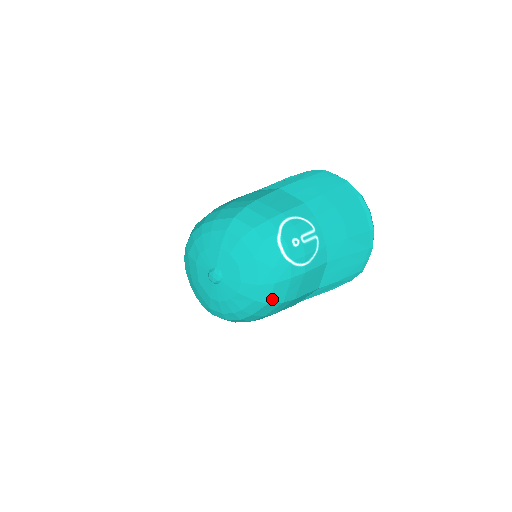
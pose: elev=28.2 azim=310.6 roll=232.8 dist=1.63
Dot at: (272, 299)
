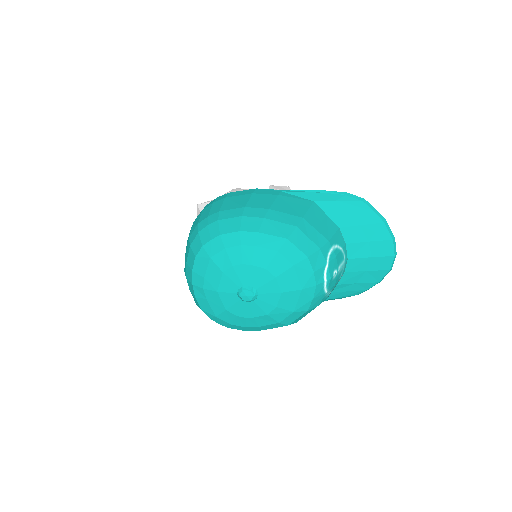
Dot at: (294, 321)
